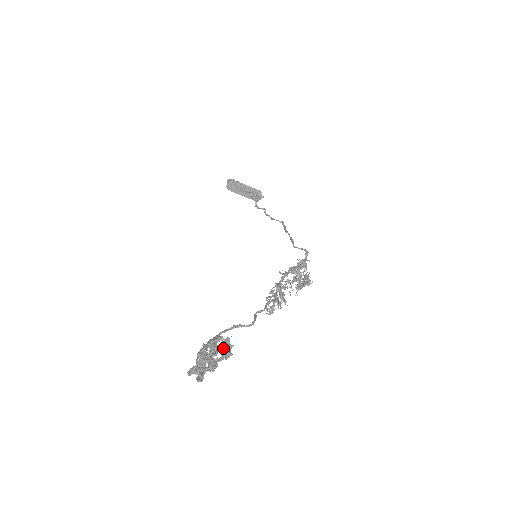
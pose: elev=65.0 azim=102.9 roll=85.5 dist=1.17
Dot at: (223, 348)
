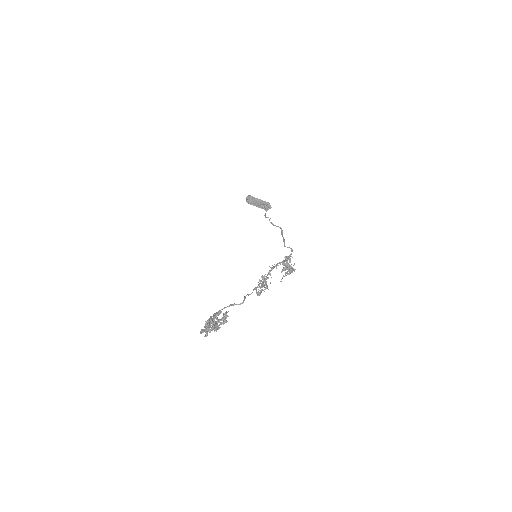
Dot at: occluded
